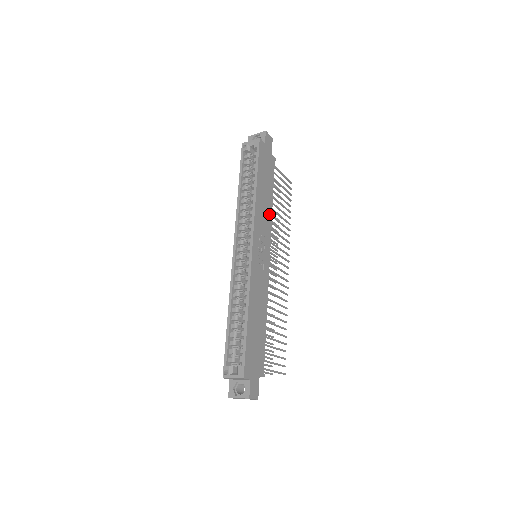
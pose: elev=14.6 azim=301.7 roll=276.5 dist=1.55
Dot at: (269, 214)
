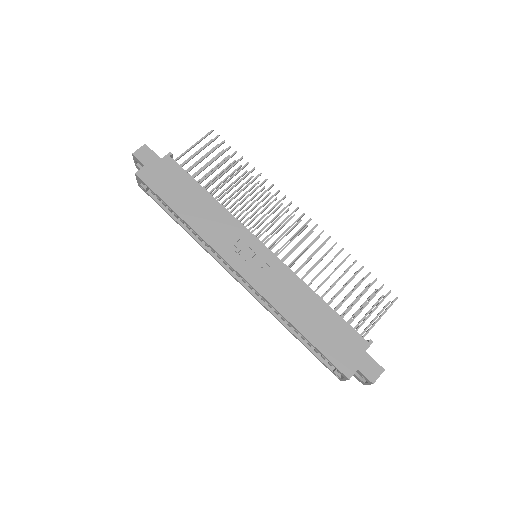
Dot at: (221, 213)
